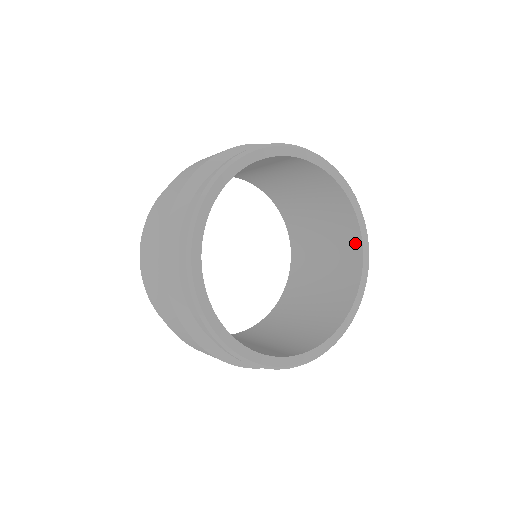
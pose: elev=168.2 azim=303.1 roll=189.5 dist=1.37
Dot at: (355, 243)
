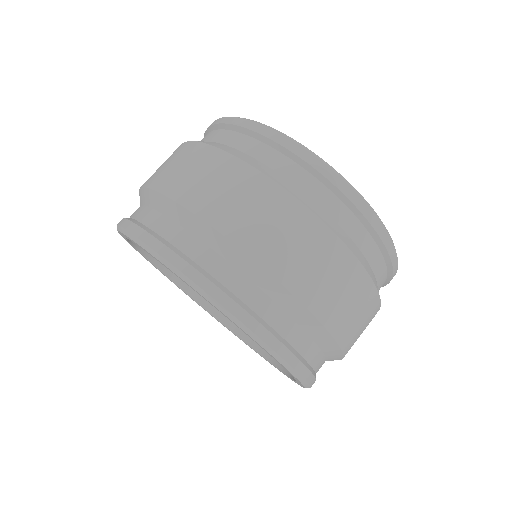
Dot at: occluded
